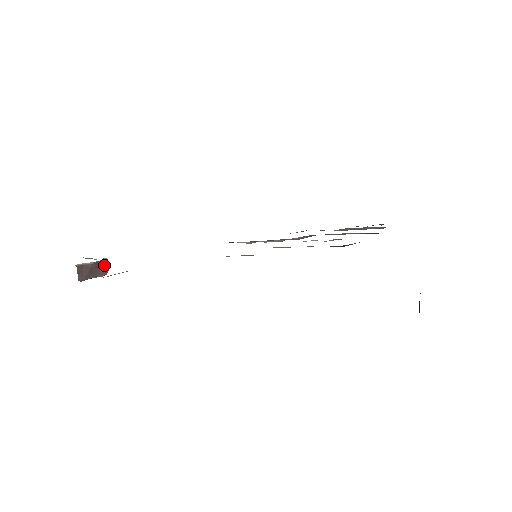
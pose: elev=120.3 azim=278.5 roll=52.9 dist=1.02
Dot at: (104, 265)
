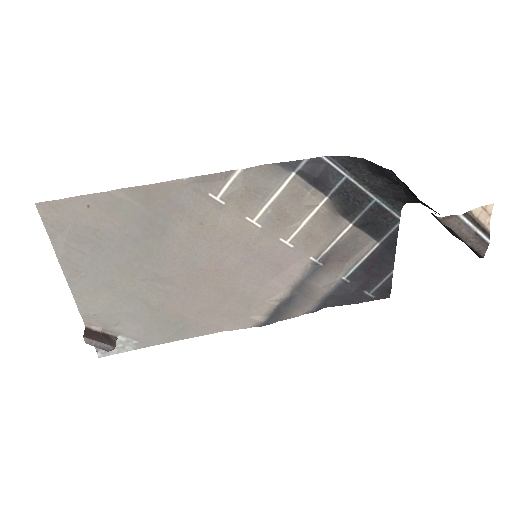
Dot at: (112, 339)
